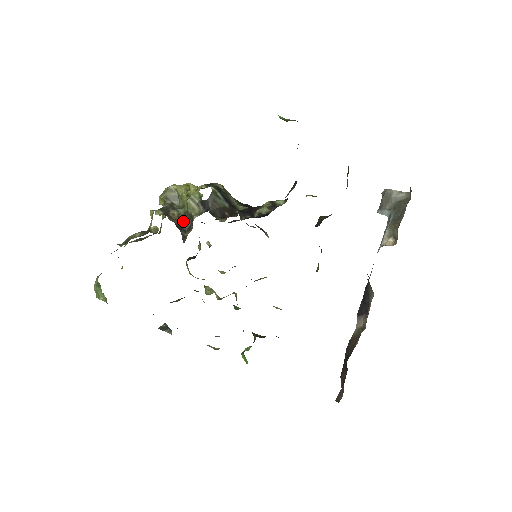
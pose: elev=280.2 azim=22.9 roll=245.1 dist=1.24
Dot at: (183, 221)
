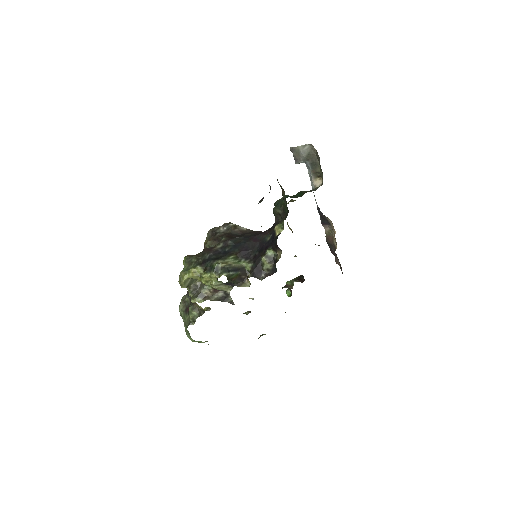
Dot at: (217, 293)
